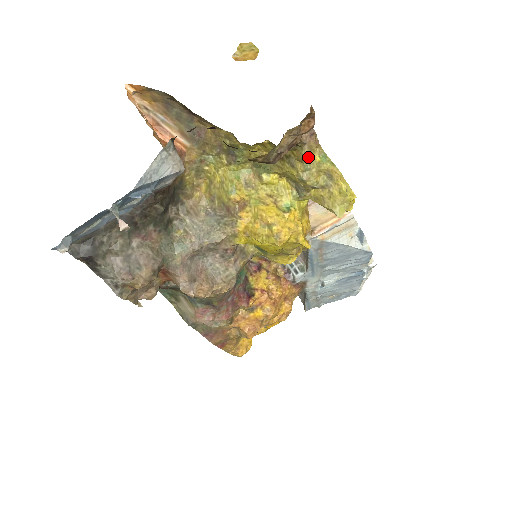
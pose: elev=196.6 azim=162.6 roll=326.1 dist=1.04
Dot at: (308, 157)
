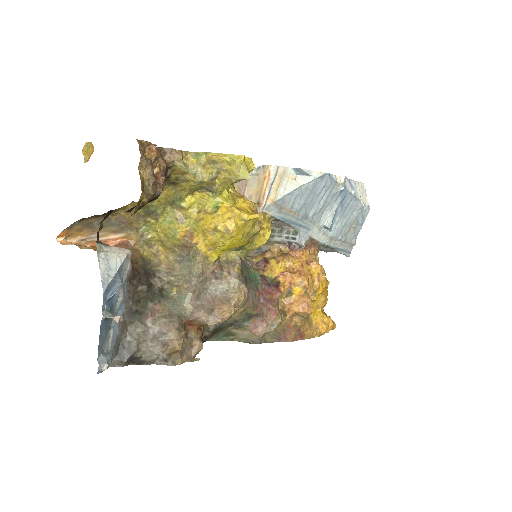
Dot at: (186, 166)
